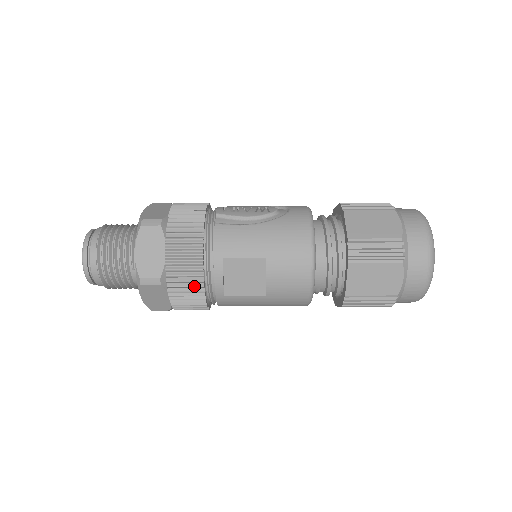
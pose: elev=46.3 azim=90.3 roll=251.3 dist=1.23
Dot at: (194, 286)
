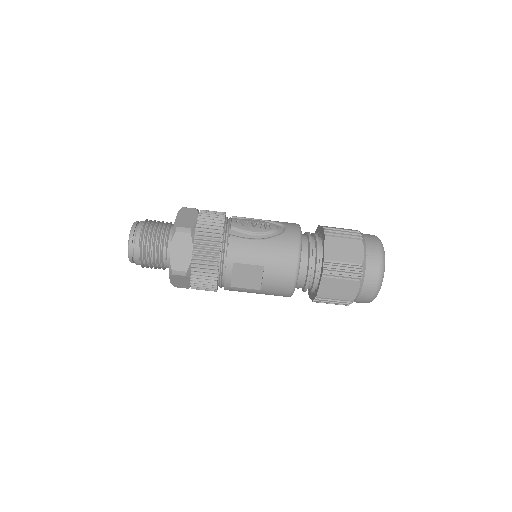
Dot at: (210, 279)
